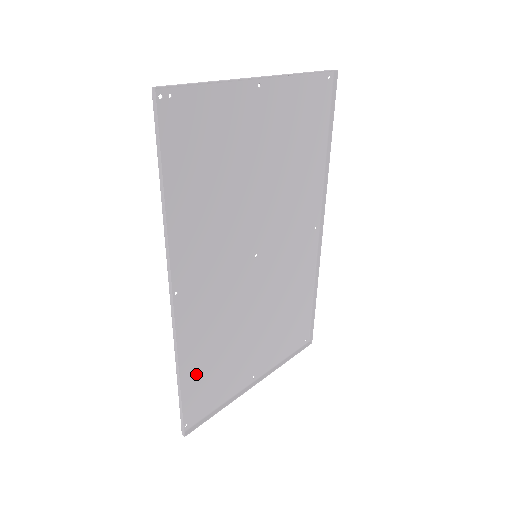
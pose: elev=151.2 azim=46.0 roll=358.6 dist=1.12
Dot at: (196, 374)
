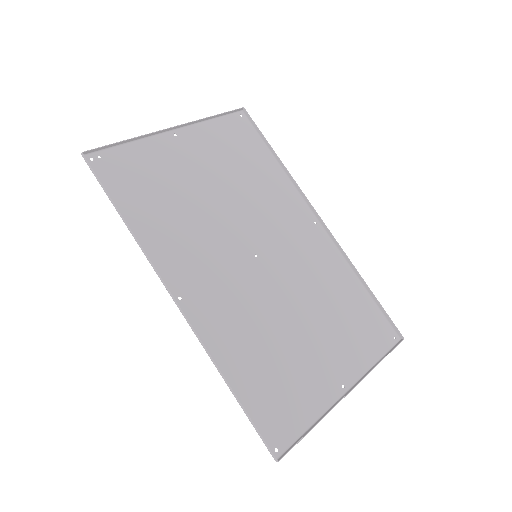
Dot at: (253, 383)
